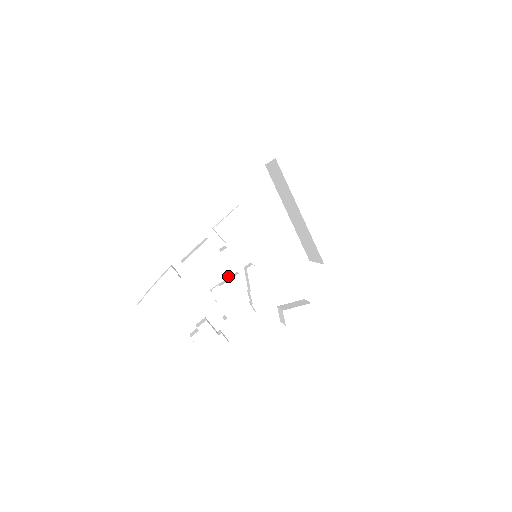
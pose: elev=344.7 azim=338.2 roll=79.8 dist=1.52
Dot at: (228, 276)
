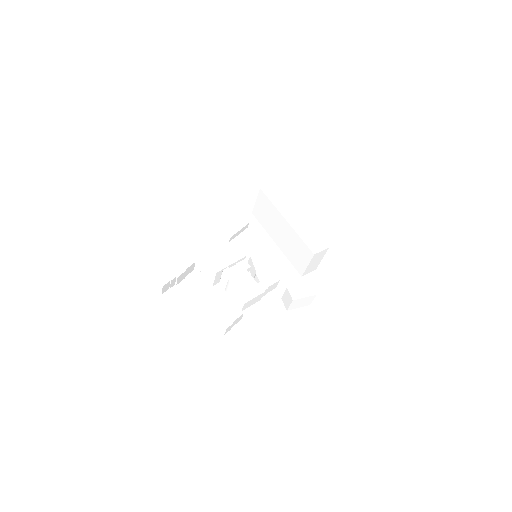
Dot at: (235, 261)
